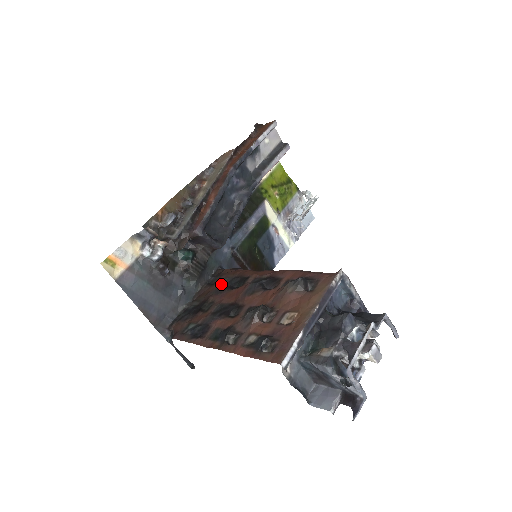
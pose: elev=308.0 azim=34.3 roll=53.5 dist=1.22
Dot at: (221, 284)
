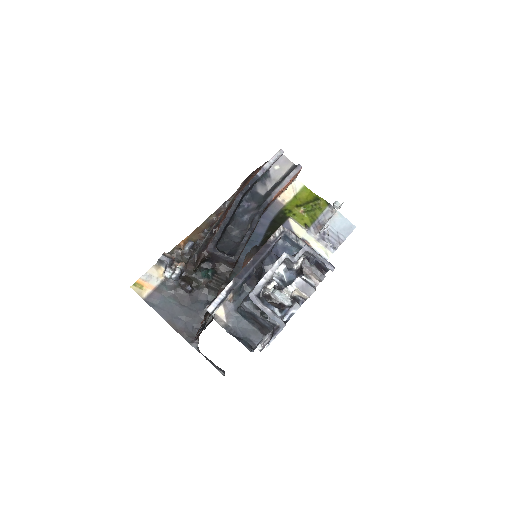
Dot at: occluded
